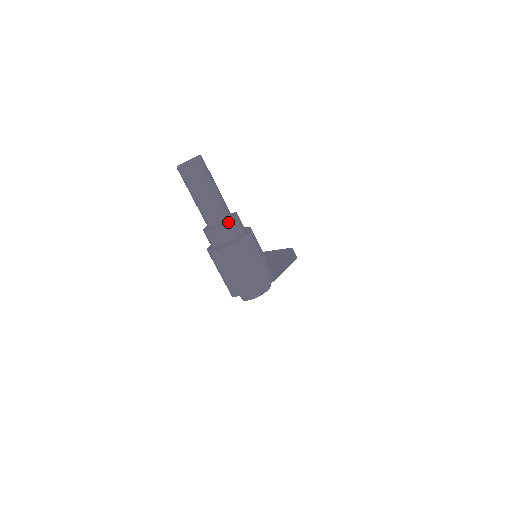
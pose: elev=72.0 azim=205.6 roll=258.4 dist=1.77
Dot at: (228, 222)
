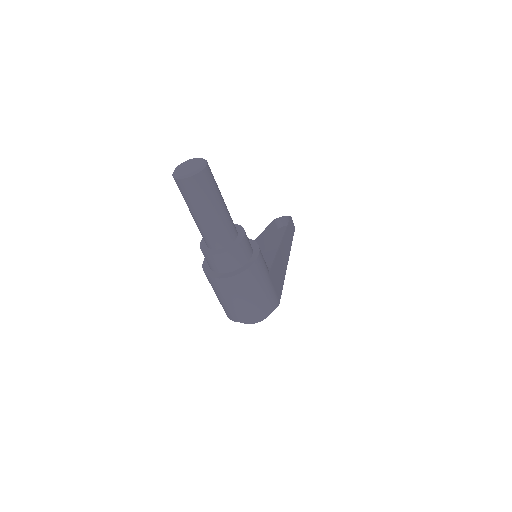
Dot at: (234, 249)
